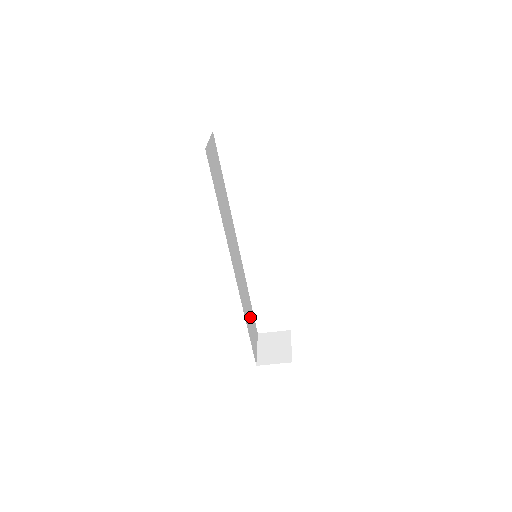
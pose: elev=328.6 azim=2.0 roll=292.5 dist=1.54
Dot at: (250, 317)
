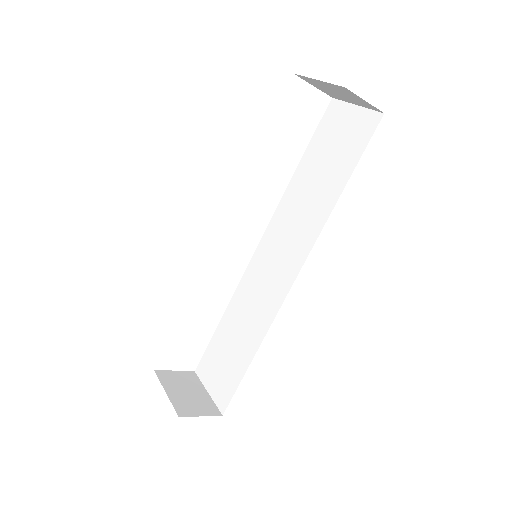
Dot at: occluded
